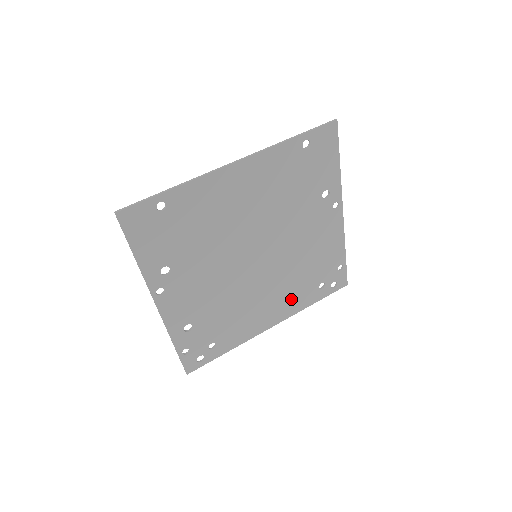
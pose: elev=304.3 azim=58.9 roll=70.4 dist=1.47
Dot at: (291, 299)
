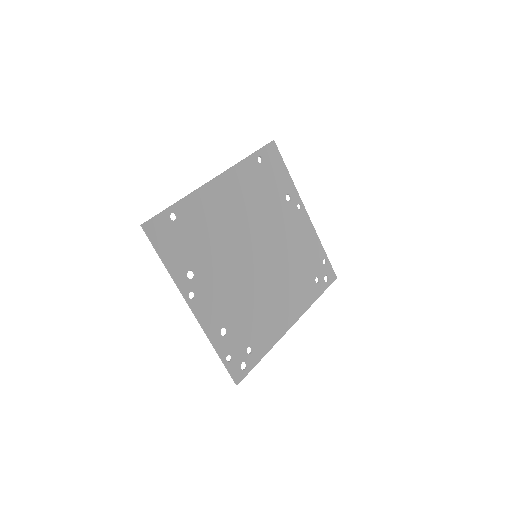
Dot at: (298, 296)
